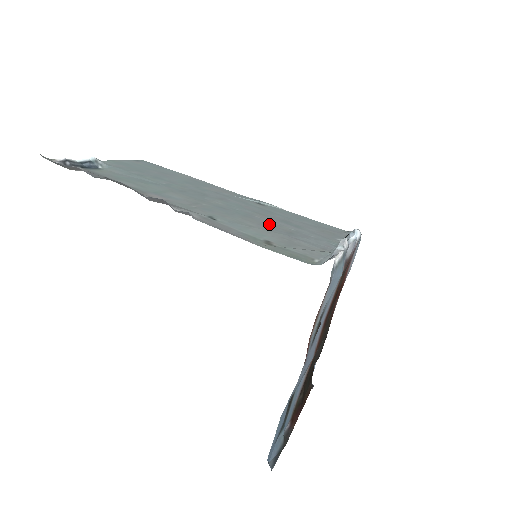
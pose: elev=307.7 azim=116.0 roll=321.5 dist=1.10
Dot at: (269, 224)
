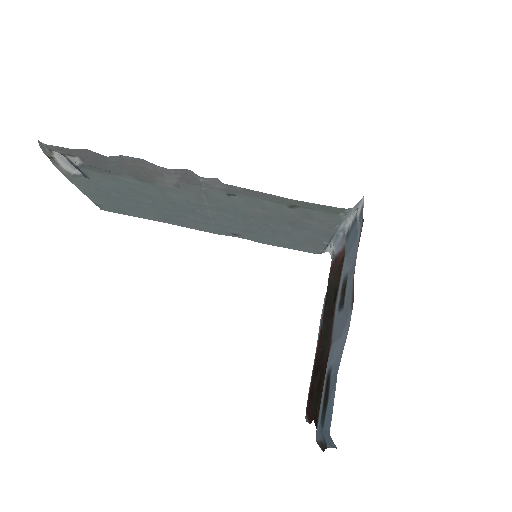
Dot at: (269, 220)
